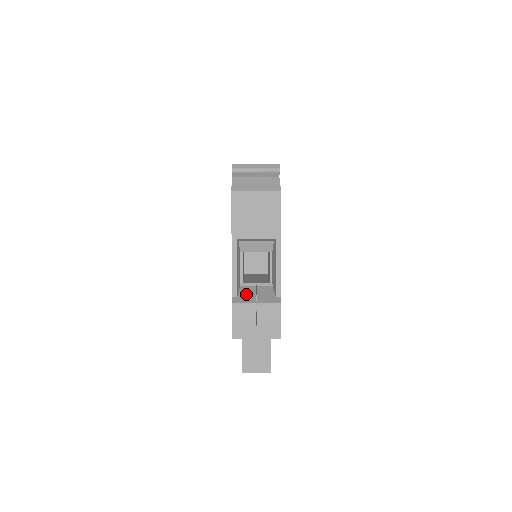
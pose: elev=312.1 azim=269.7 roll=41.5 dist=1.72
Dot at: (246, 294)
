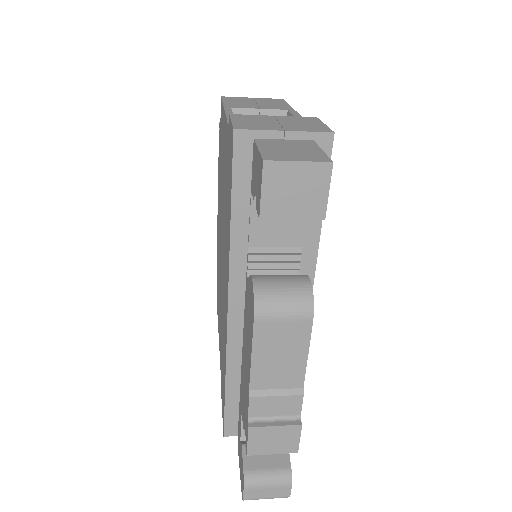
Dot at: occluded
